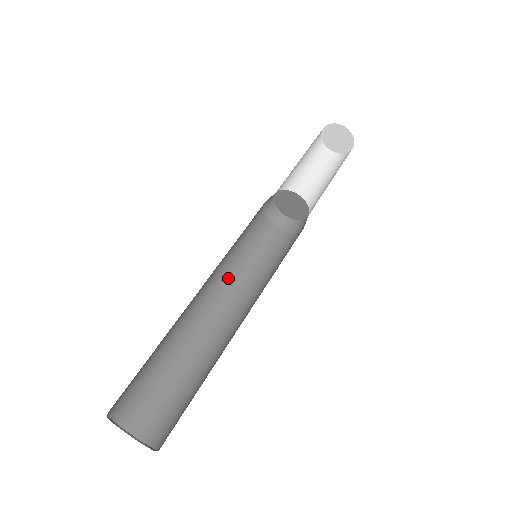
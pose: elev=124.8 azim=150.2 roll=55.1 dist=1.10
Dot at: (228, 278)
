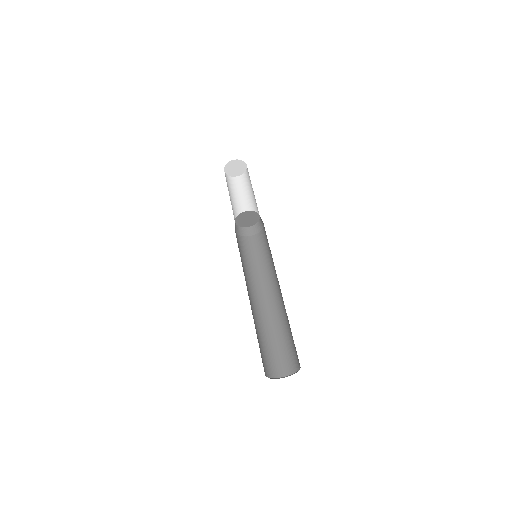
Dot at: (246, 276)
